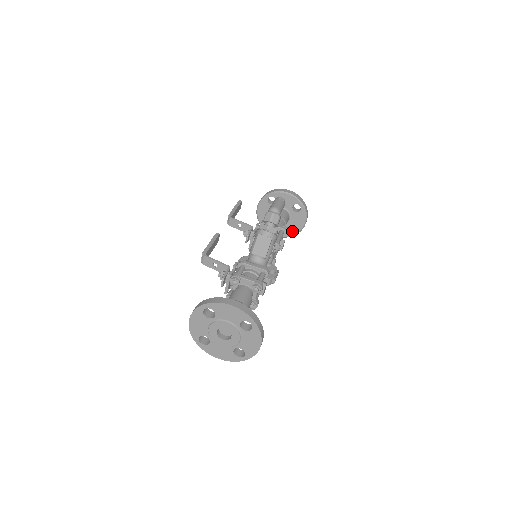
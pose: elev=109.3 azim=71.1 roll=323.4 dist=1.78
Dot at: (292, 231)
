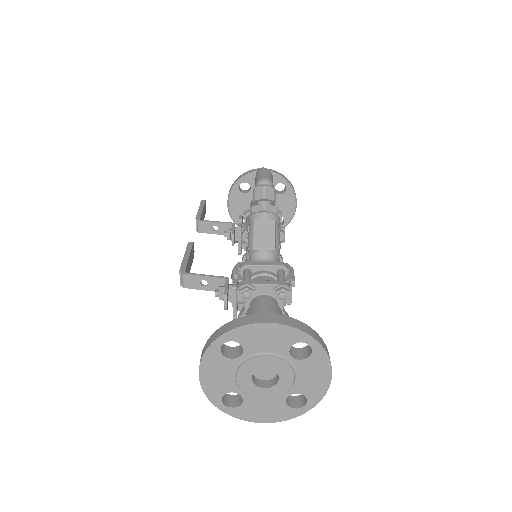
Dot at: (280, 223)
